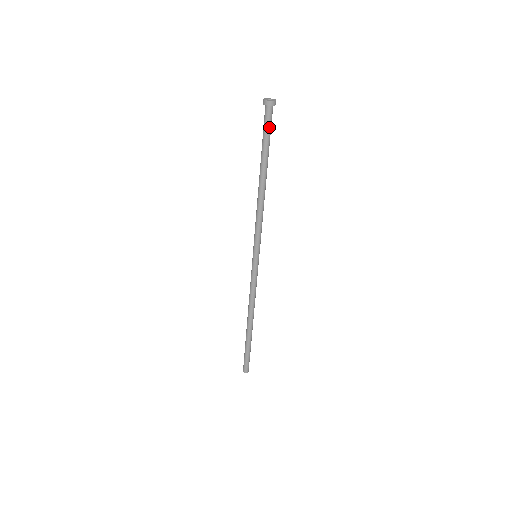
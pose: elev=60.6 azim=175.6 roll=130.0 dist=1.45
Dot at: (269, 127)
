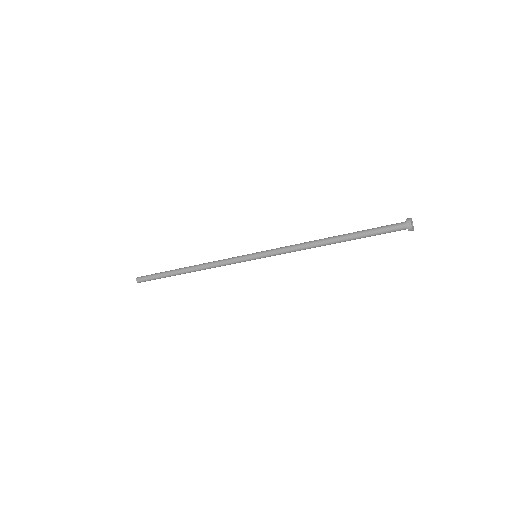
Dot at: occluded
